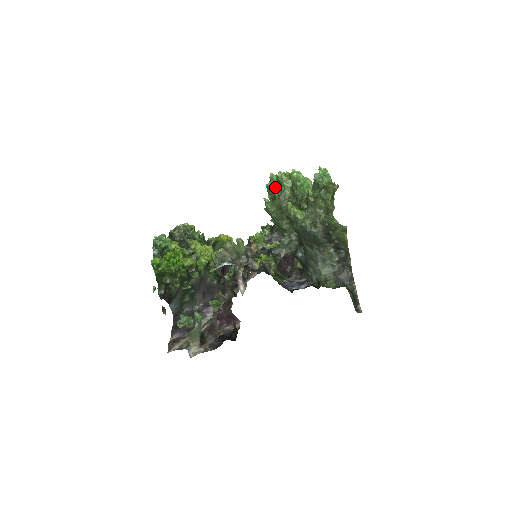
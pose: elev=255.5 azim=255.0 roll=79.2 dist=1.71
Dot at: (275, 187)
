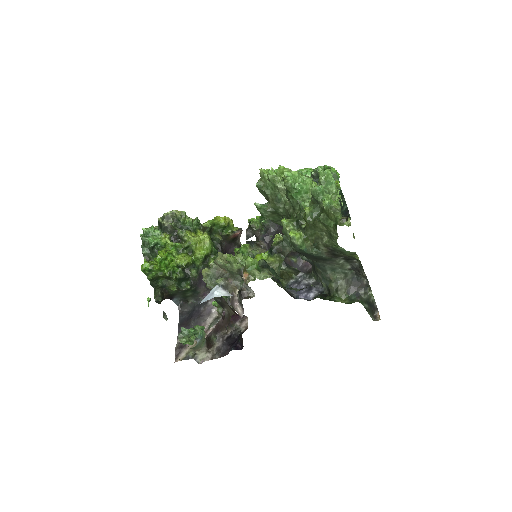
Dot at: (267, 187)
